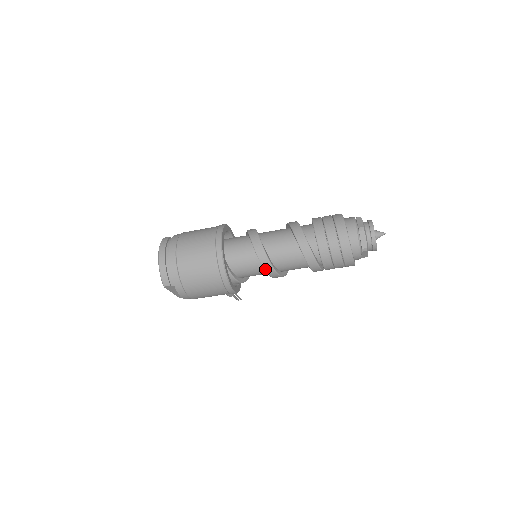
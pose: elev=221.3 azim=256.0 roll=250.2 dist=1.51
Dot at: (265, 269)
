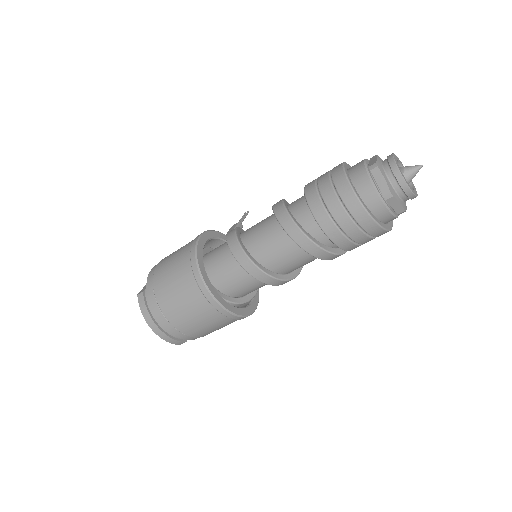
Dot at: occluded
